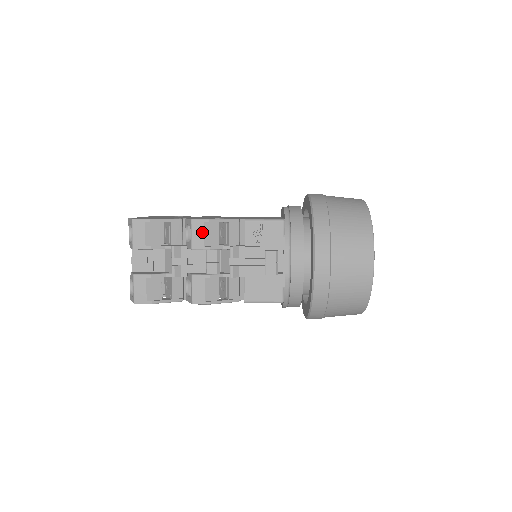
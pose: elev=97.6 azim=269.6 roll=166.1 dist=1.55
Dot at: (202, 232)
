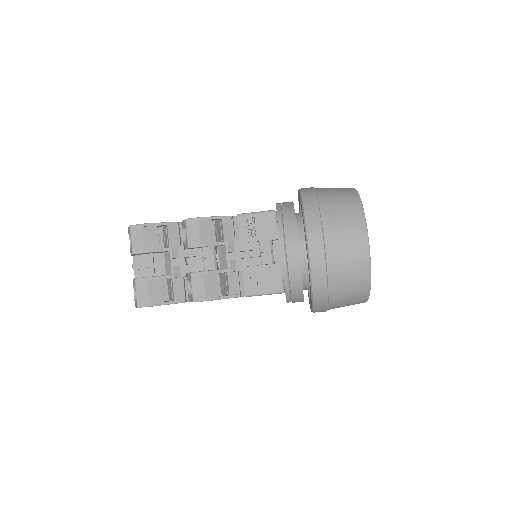
Dot at: (196, 230)
